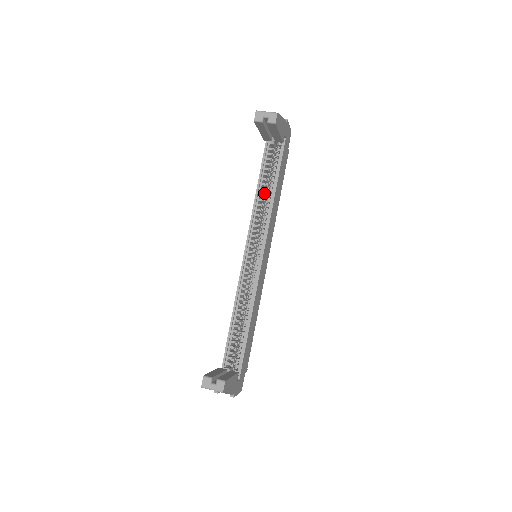
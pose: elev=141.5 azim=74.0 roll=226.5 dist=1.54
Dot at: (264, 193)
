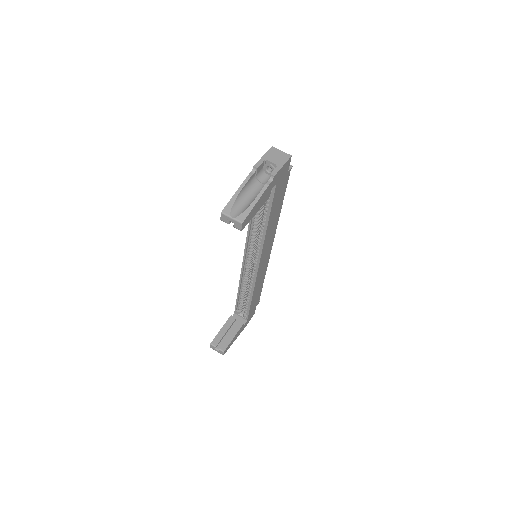
Dot at: occluded
